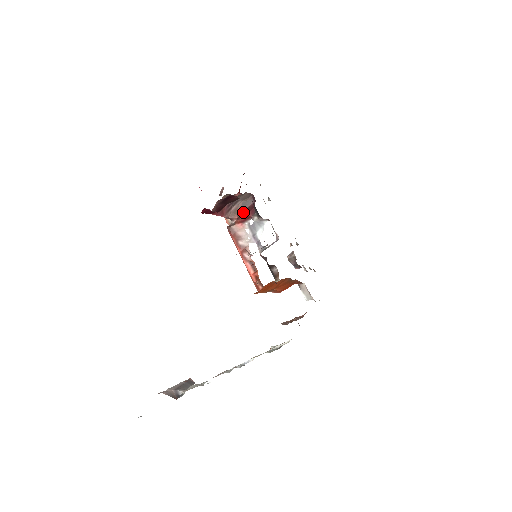
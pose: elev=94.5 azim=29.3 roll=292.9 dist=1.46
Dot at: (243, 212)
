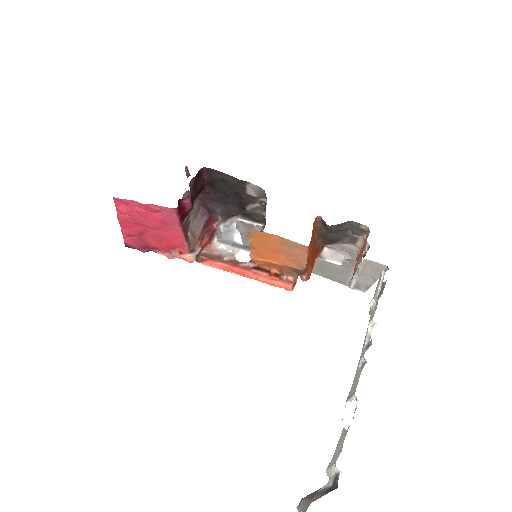
Dot at: (202, 233)
